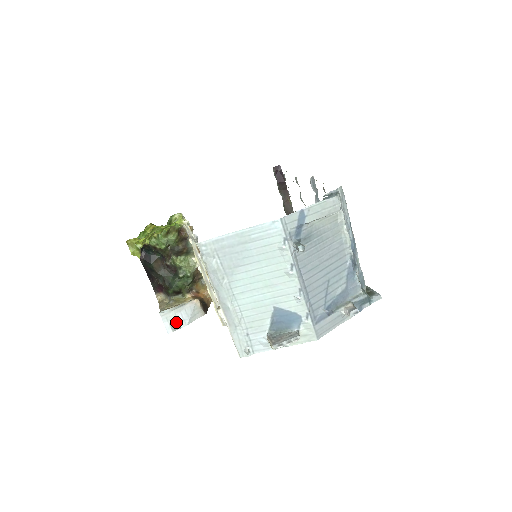
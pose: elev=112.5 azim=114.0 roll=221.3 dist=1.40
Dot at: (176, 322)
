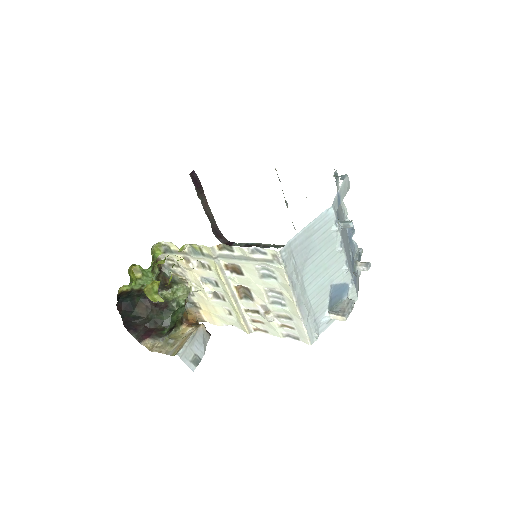
Dot at: (195, 356)
